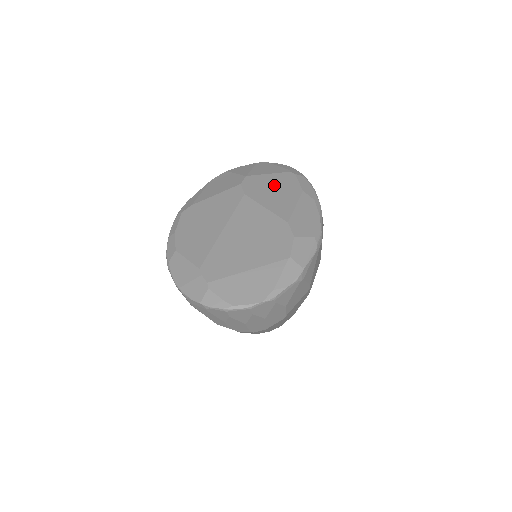
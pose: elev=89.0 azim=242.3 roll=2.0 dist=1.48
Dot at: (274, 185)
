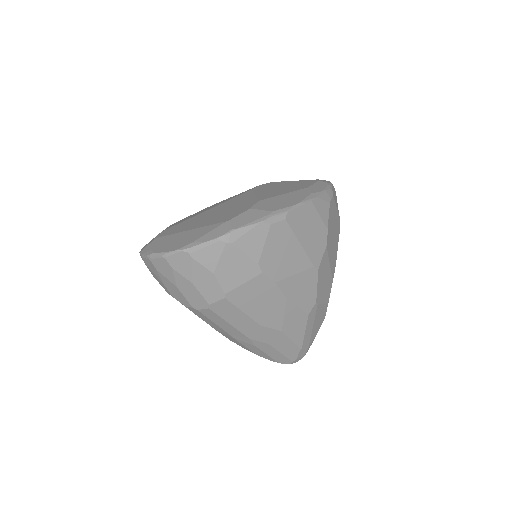
Dot at: (287, 185)
